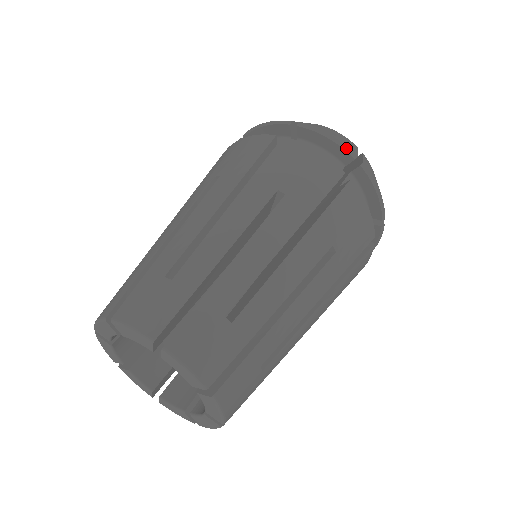
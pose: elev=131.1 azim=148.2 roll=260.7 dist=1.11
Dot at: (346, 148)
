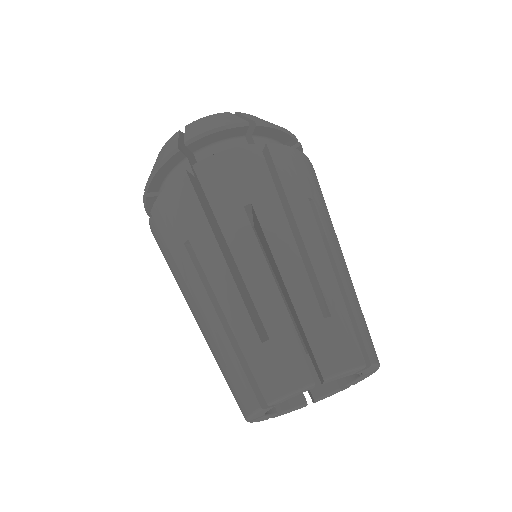
Dot at: (292, 135)
